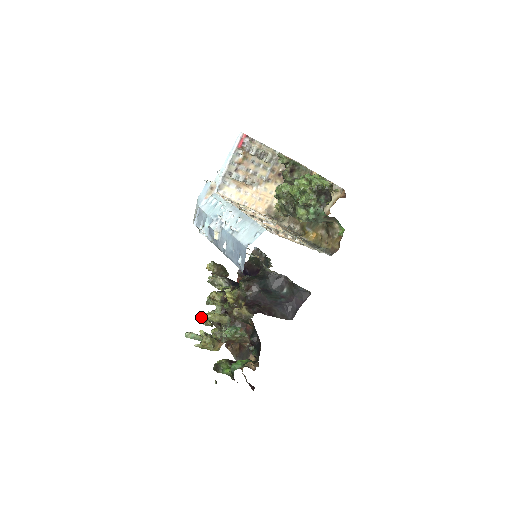
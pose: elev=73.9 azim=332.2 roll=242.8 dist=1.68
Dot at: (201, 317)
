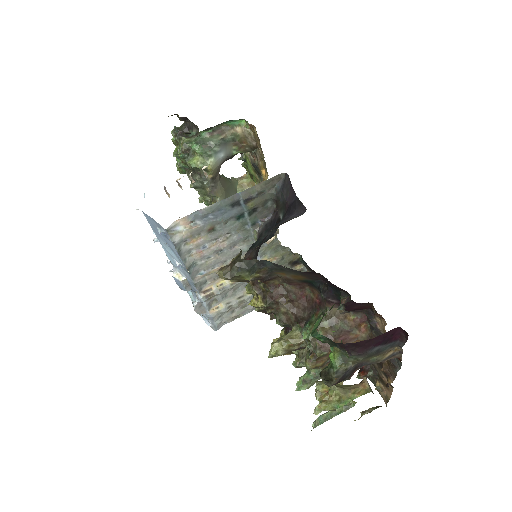
Dot at: (298, 383)
